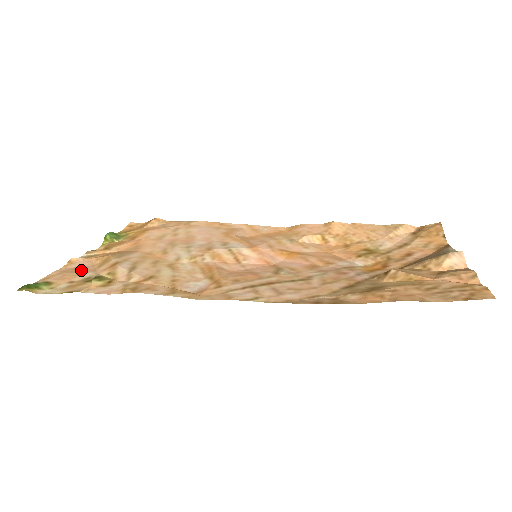
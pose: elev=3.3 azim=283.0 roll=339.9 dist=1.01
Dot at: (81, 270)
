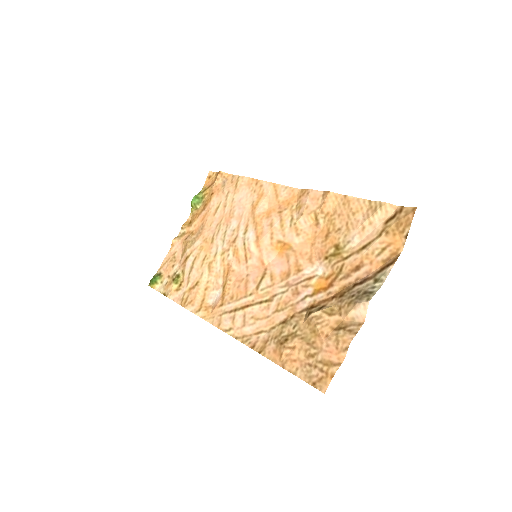
Dot at: (175, 259)
